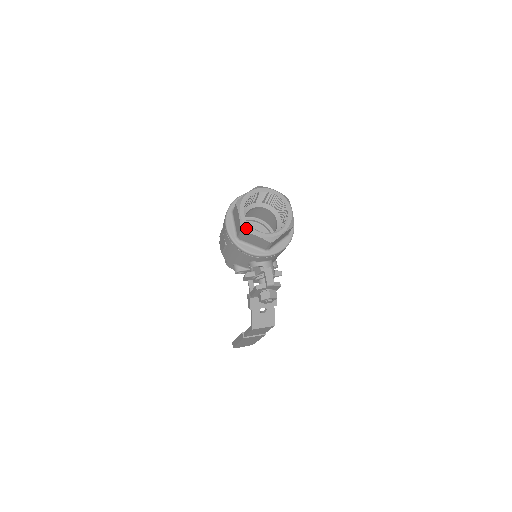
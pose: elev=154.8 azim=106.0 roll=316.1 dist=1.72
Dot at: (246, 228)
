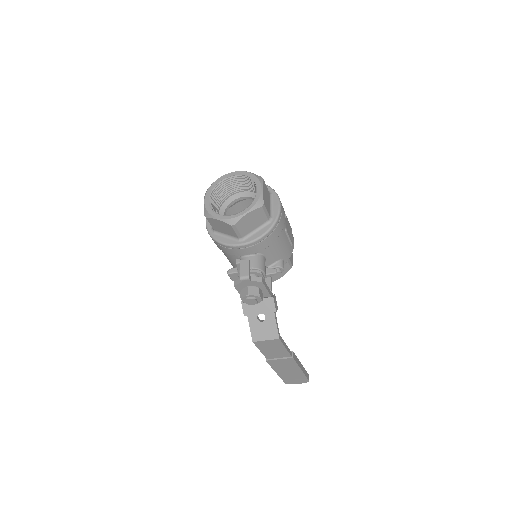
Dot at: (207, 213)
